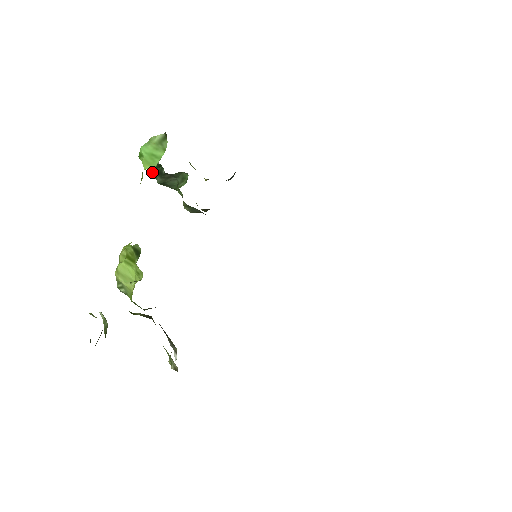
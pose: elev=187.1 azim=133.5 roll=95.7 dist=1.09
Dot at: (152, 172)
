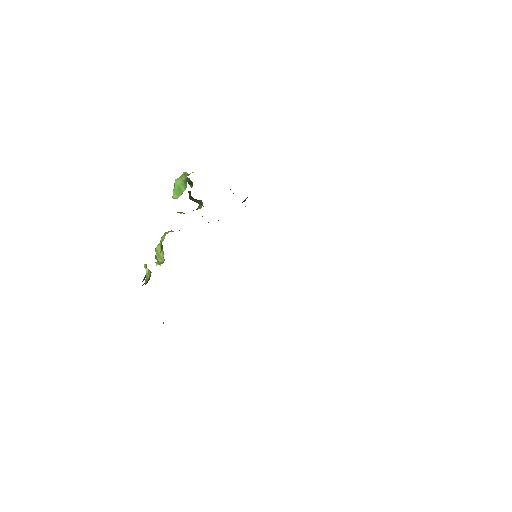
Dot at: occluded
